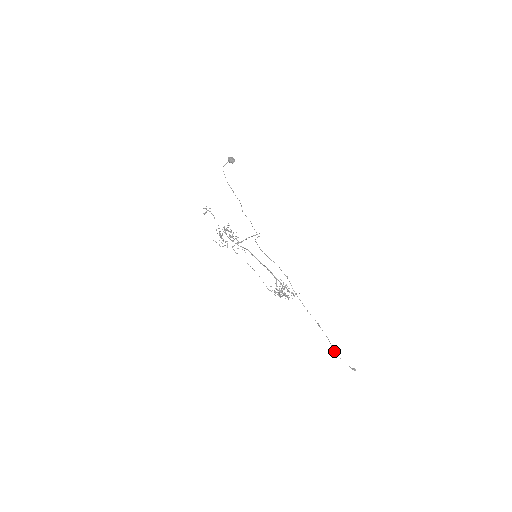
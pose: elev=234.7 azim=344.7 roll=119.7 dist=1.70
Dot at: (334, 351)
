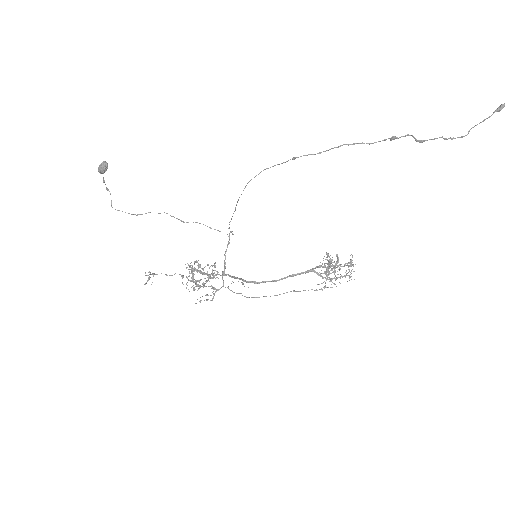
Dot at: (453, 138)
